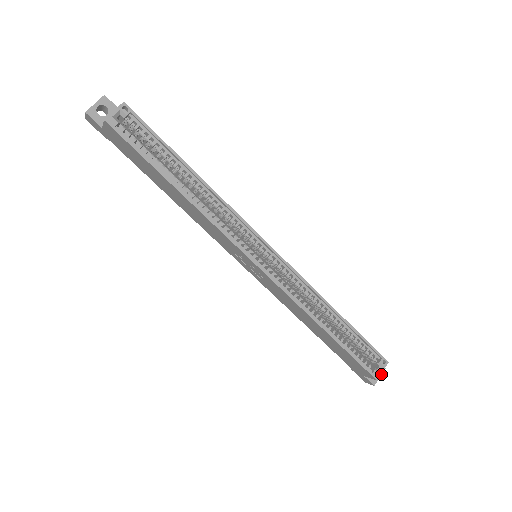
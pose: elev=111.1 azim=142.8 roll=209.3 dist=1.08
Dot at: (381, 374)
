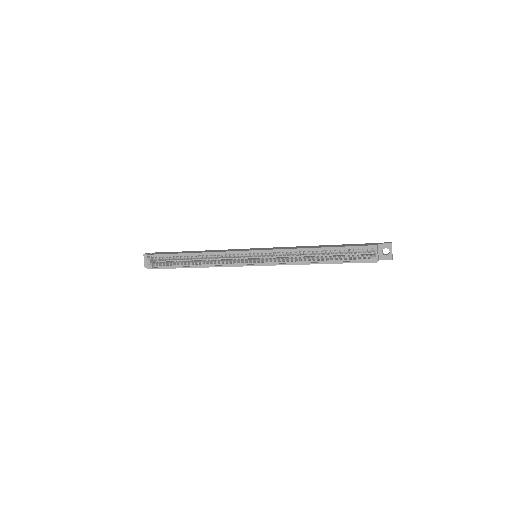
Dot at: (391, 249)
